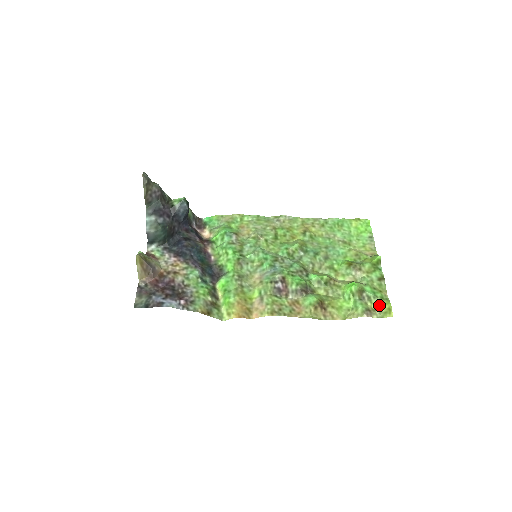
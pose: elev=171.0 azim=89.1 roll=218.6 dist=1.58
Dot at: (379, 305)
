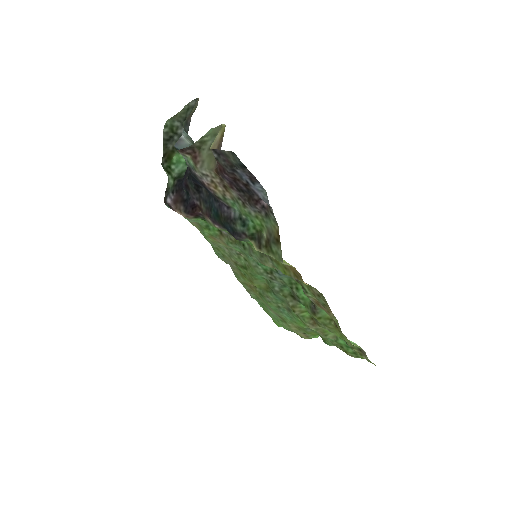
Dot at: (360, 355)
